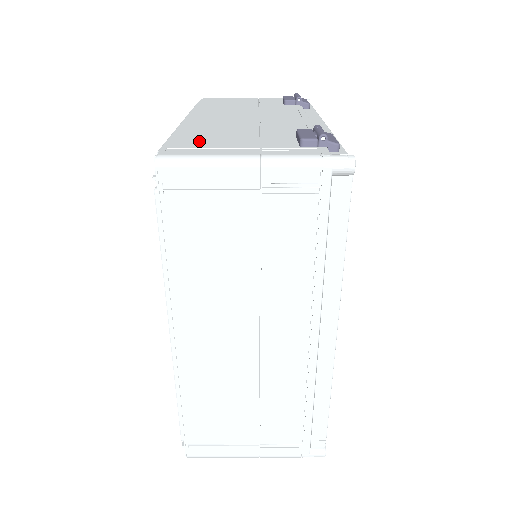
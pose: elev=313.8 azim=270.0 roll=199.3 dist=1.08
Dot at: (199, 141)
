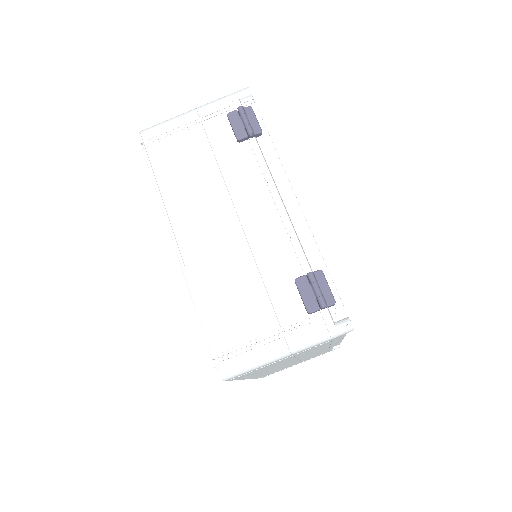
Dot at: (229, 326)
